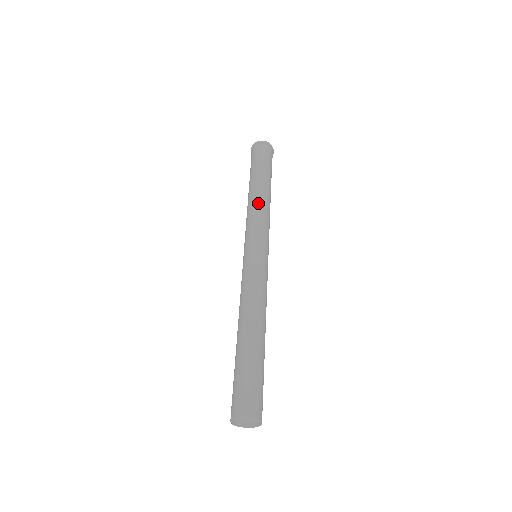
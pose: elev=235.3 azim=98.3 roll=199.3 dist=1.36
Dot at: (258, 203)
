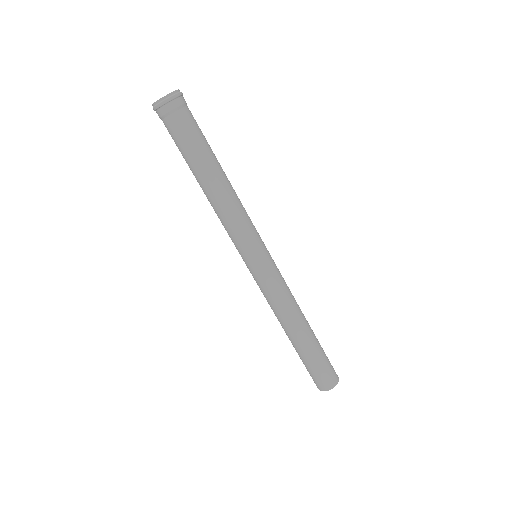
Dot at: (216, 208)
